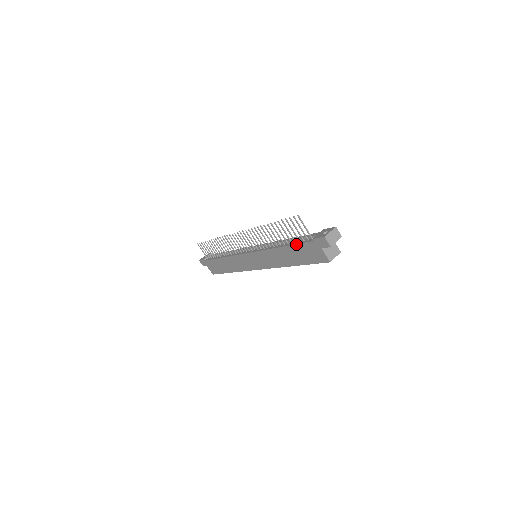
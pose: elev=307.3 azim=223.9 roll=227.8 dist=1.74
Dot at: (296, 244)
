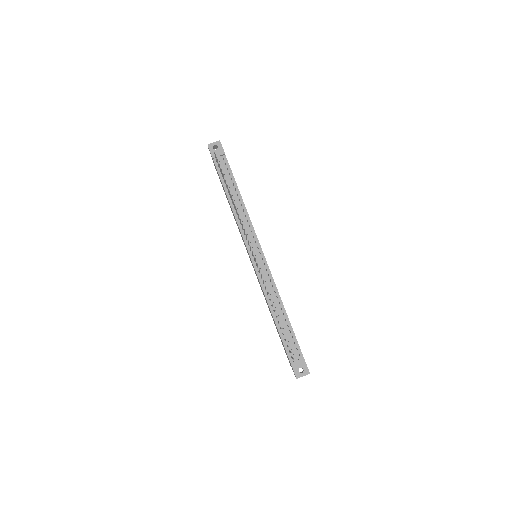
Dot at: occluded
